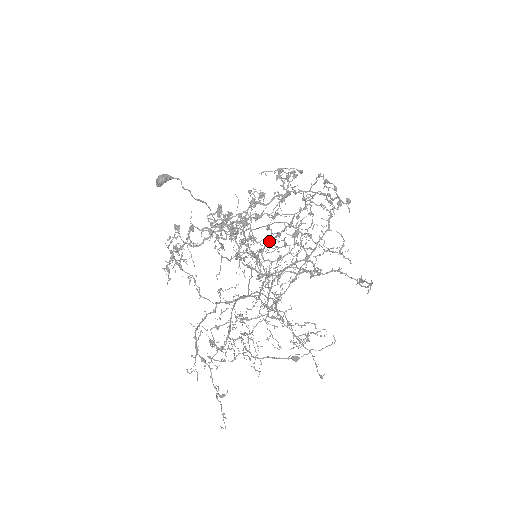
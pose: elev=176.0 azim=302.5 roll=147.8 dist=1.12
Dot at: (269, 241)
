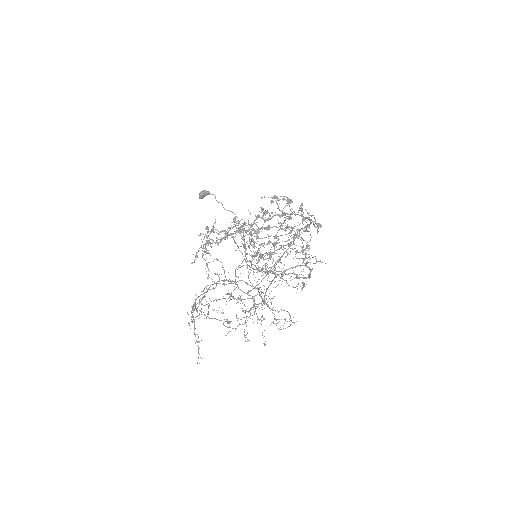
Dot at: (281, 247)
